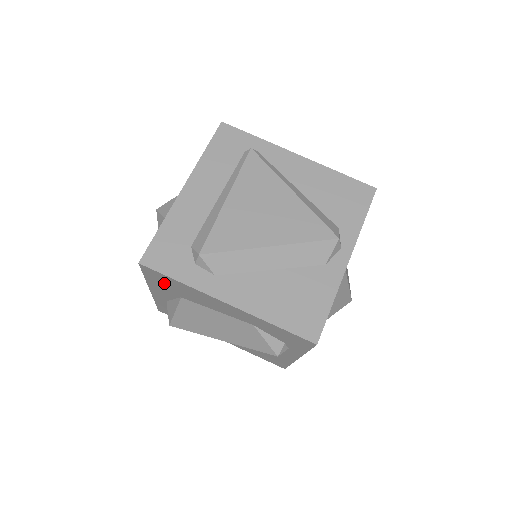
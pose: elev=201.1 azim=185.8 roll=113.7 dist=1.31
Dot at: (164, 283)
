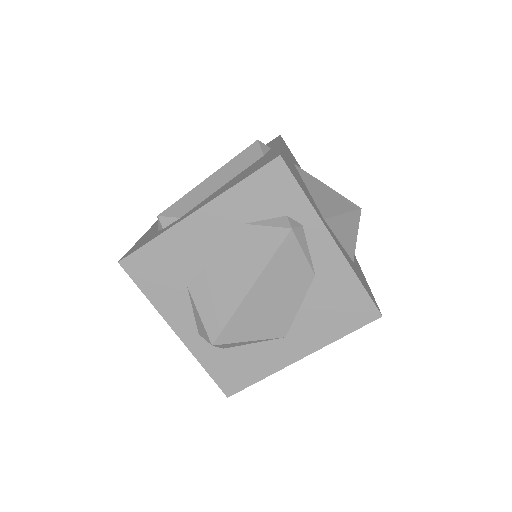
Dot at: (157, 275)
